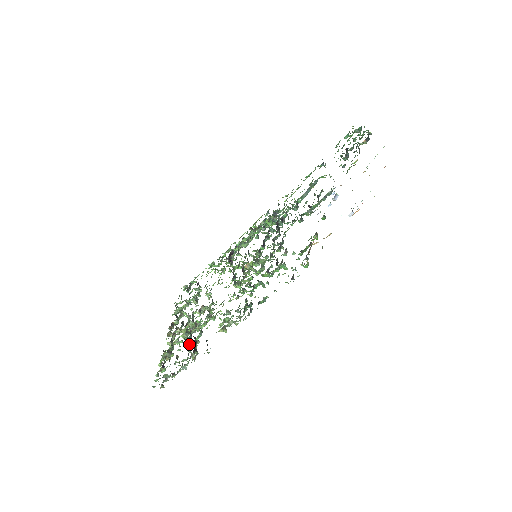
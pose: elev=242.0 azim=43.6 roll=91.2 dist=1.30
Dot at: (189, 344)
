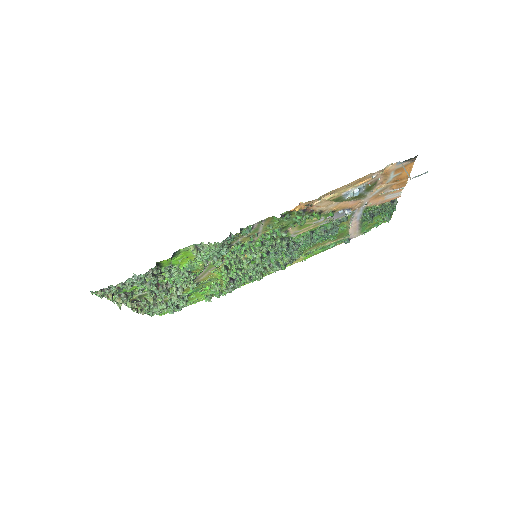
Dot at: (150, 288)
